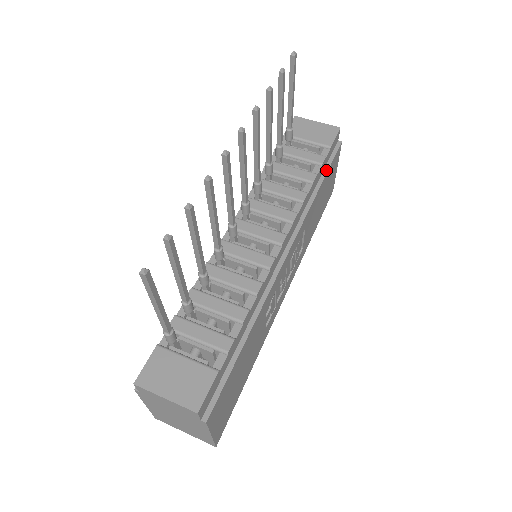
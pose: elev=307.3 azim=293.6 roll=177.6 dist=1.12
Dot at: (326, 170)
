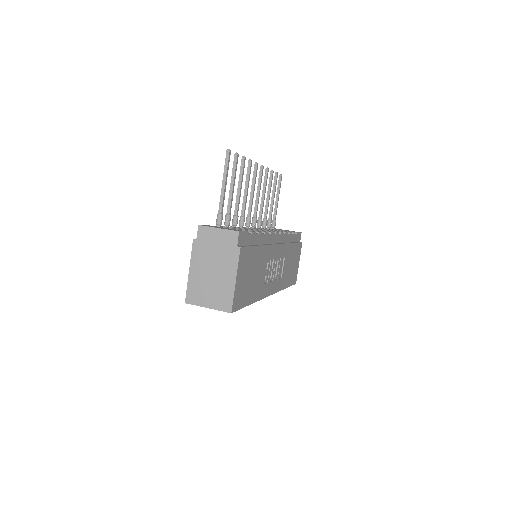
Dot at: (295, 242)
